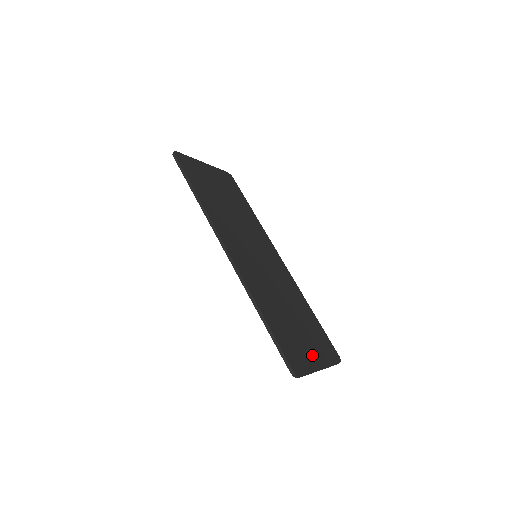
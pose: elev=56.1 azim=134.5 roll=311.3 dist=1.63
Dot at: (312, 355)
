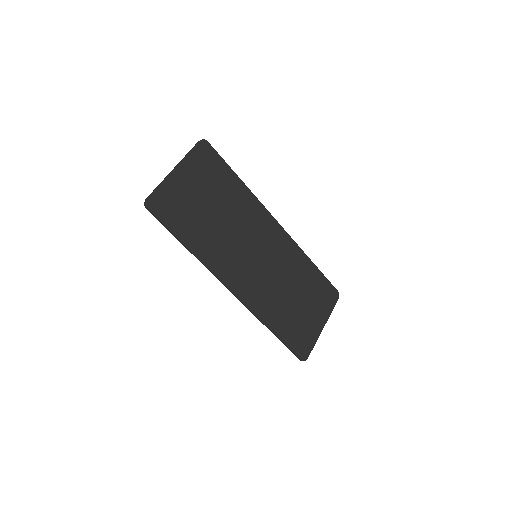
Dot at: (315, 323)
